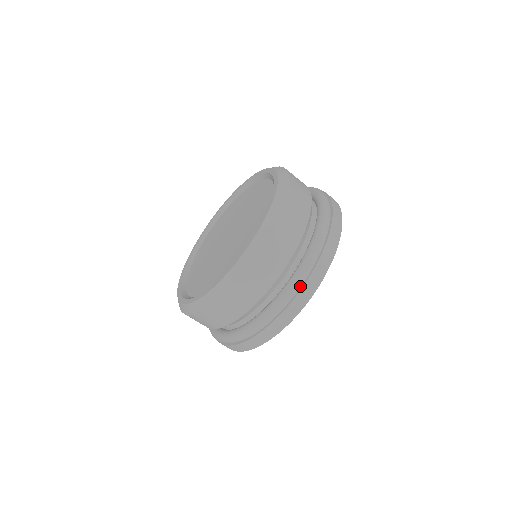
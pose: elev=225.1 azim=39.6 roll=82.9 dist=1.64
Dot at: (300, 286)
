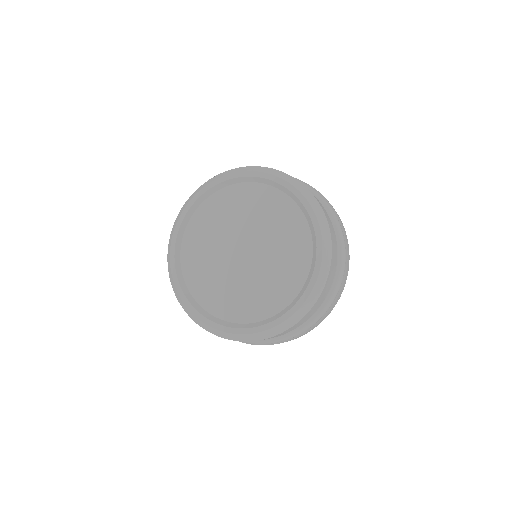
Dot at: (324, 314)
